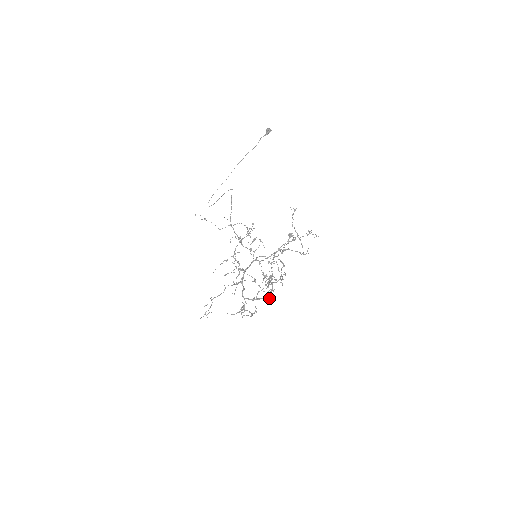
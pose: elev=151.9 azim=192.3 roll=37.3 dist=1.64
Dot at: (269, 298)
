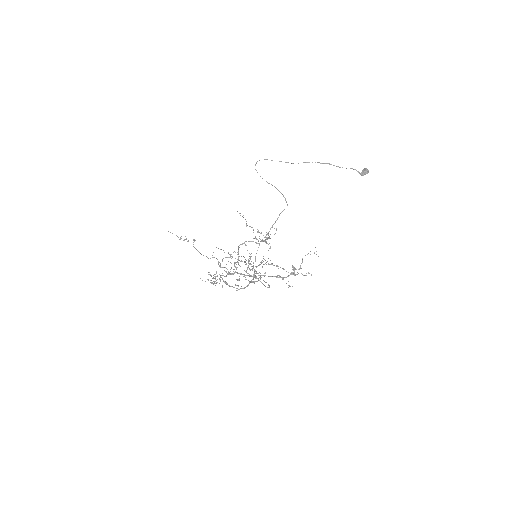
Dot at: (238, 286)
